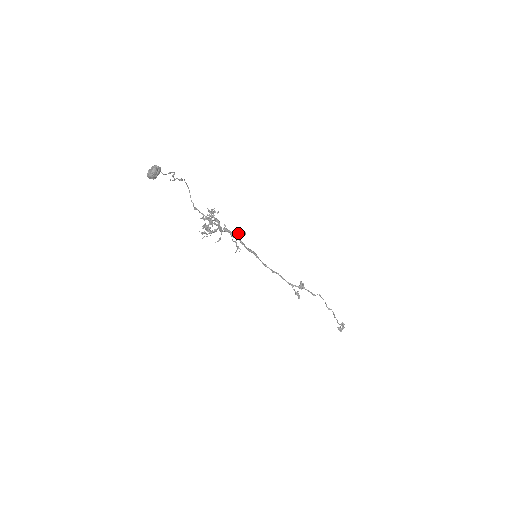
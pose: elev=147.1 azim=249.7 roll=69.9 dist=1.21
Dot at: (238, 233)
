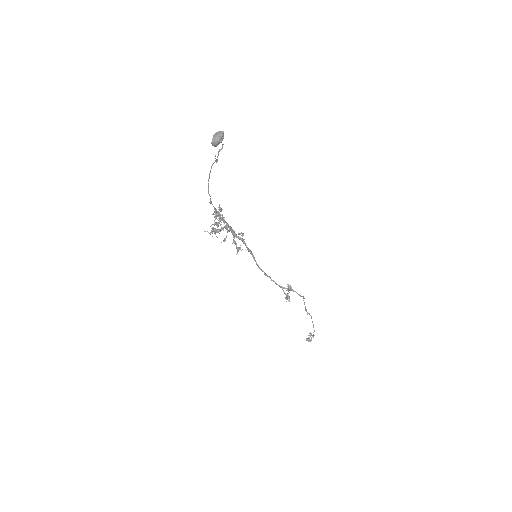
Dot at: (238, 233)
